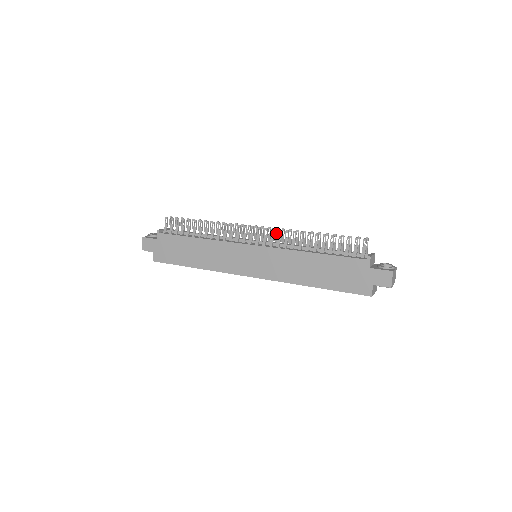
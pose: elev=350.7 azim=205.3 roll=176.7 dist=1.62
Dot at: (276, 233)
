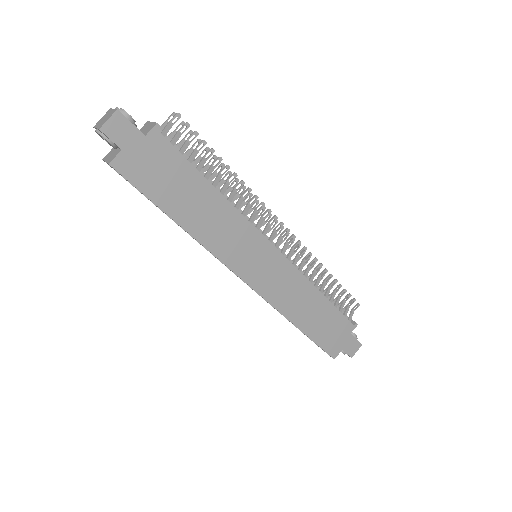
Dot at: (291, 244)
